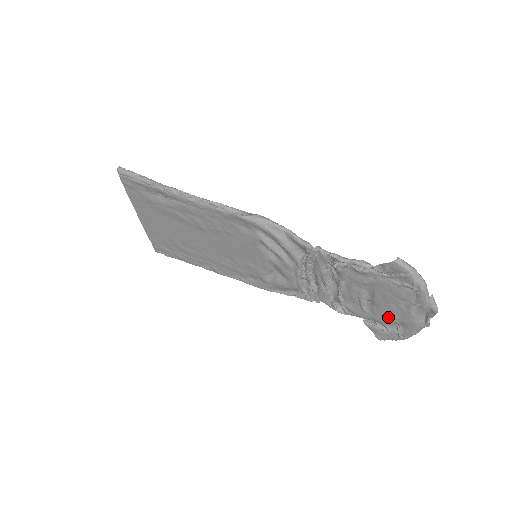
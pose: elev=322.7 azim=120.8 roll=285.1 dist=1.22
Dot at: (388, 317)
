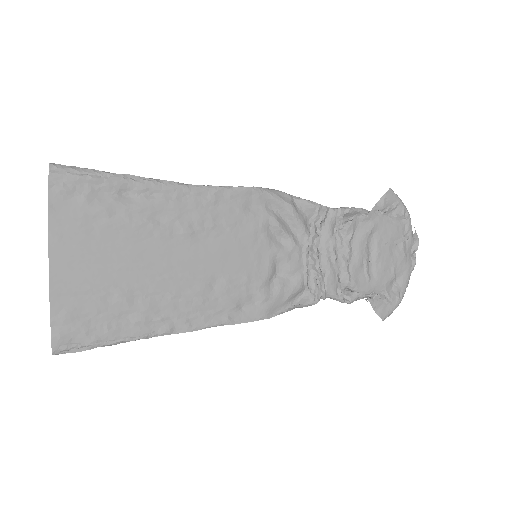
Dot at: (388, 273)
